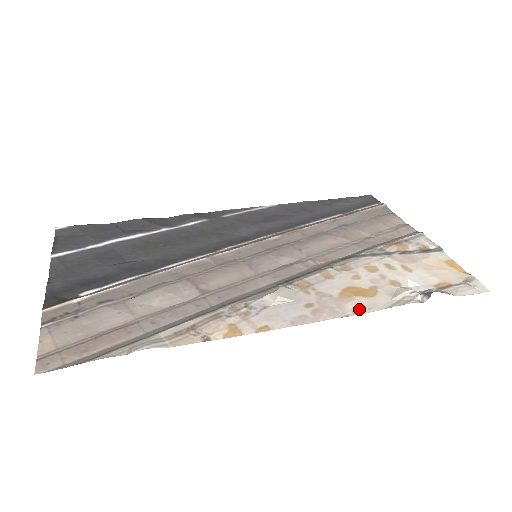
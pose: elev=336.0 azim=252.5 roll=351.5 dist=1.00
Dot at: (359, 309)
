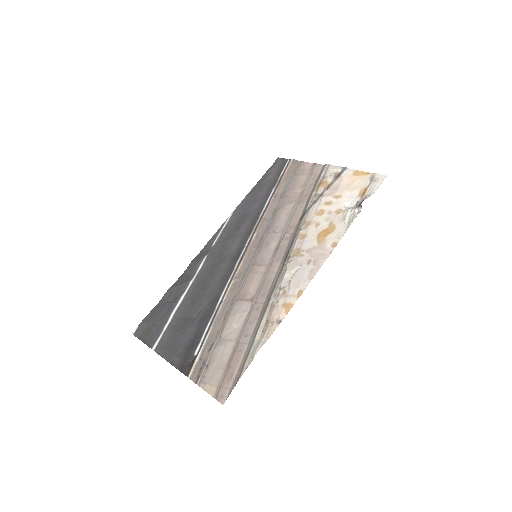
Dot at: (334, 243)
